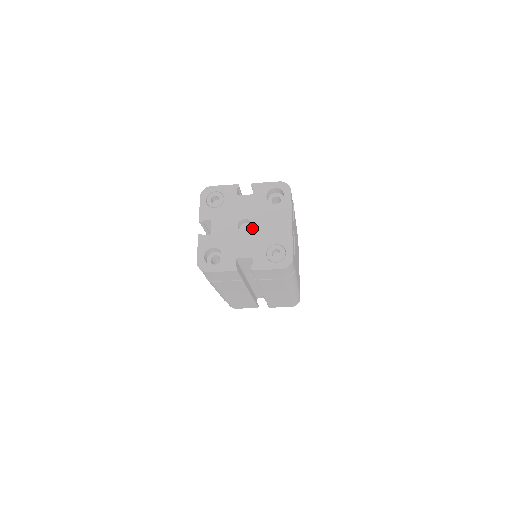
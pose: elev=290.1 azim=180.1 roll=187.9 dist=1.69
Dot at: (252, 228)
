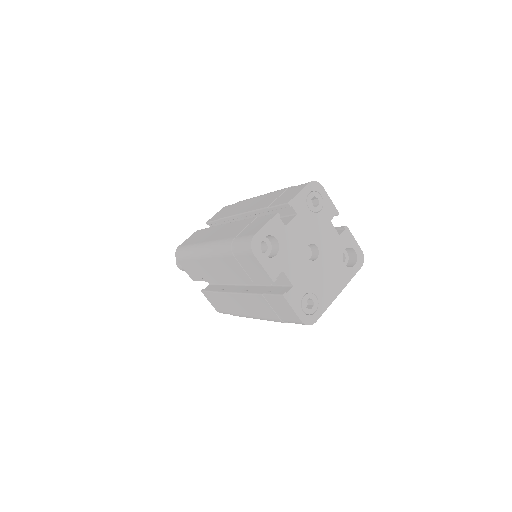
Dot at: (315, 261)
